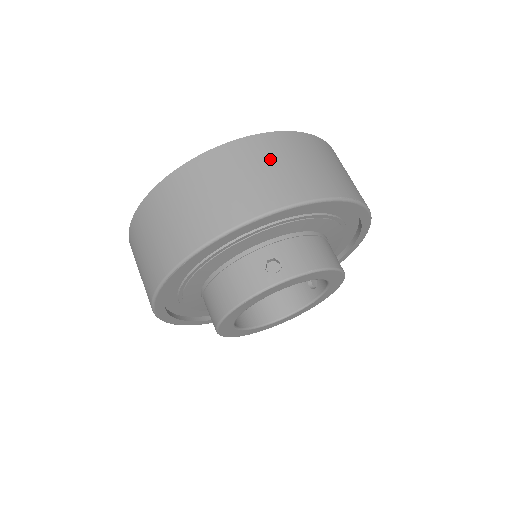
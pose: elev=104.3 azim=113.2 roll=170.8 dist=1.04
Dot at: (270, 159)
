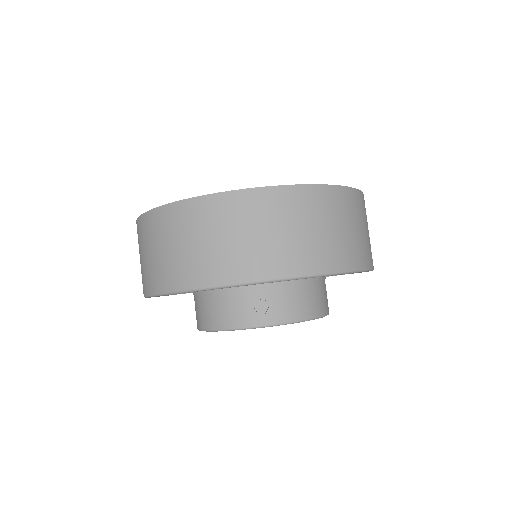
Dot at: (288, 219)
